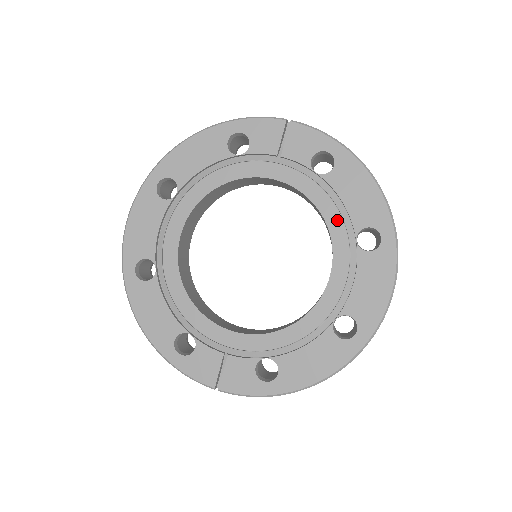
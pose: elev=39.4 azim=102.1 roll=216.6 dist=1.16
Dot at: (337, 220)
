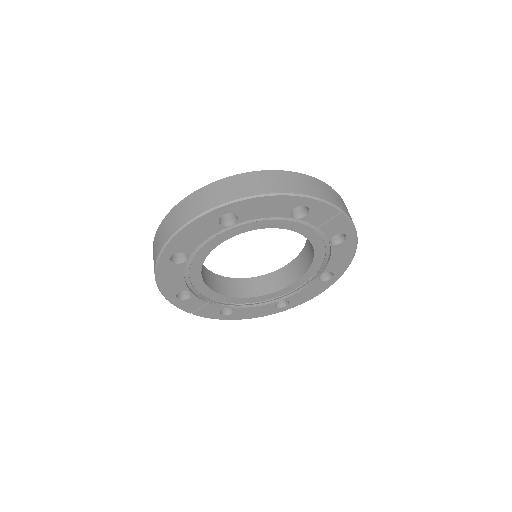
Dot at: (319, 264)
